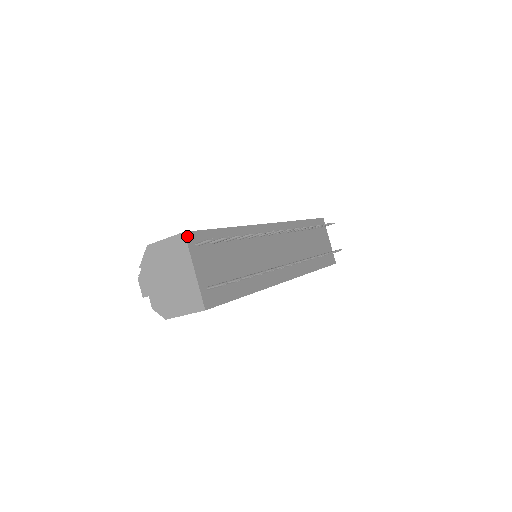
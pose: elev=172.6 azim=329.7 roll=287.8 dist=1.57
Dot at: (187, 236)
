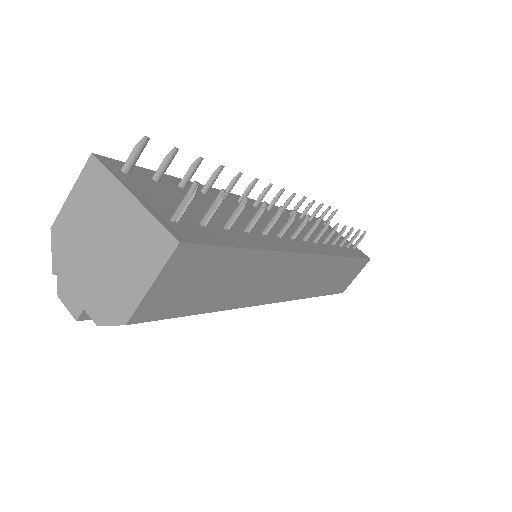
Dot at: (100, 159)
